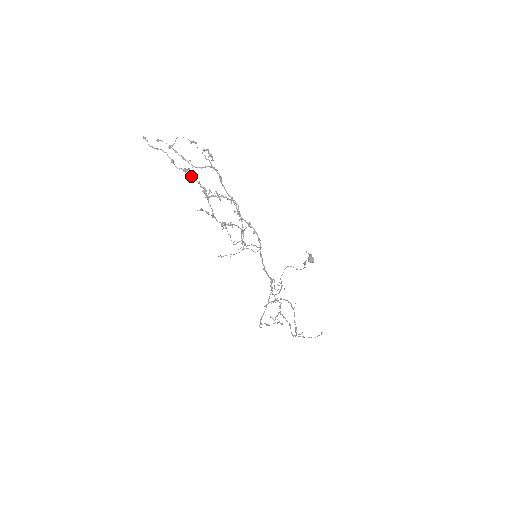
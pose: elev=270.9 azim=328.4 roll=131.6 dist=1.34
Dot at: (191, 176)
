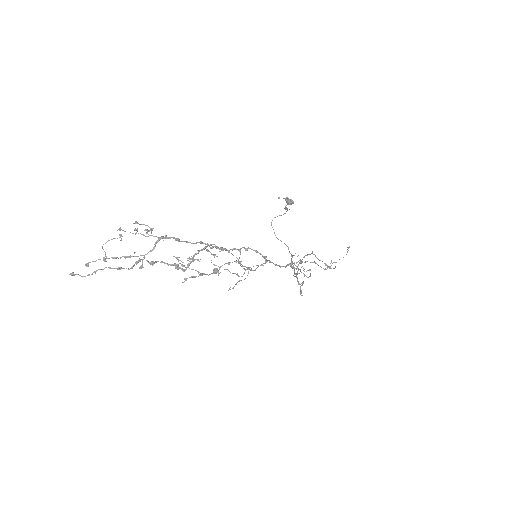
Dot at: occluded
